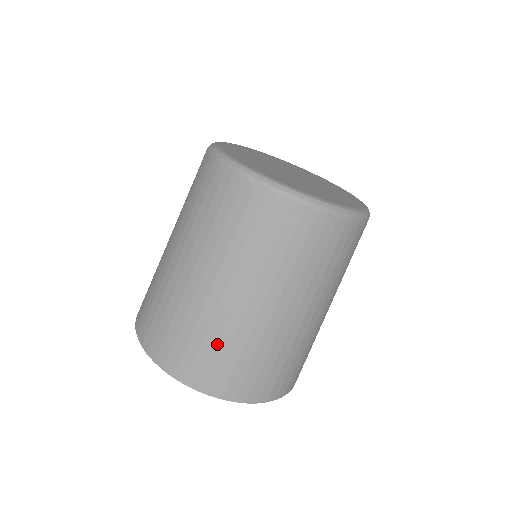
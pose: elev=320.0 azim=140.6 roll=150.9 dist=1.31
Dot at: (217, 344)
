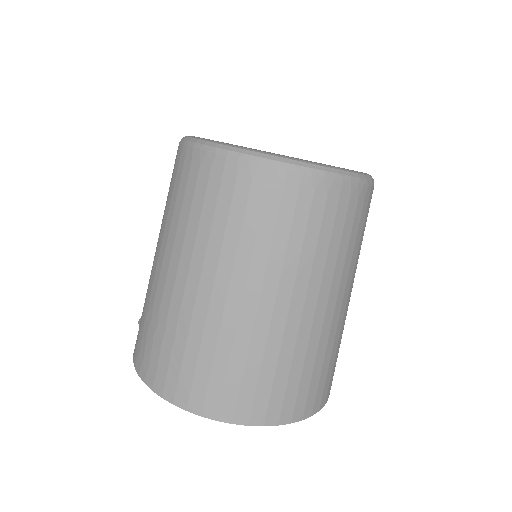
Dot at: (262, 364)
